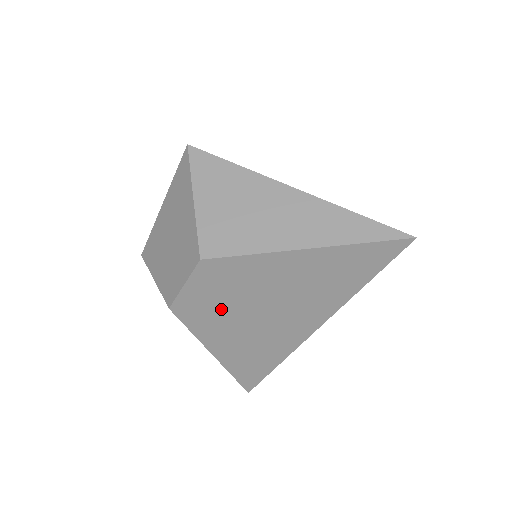
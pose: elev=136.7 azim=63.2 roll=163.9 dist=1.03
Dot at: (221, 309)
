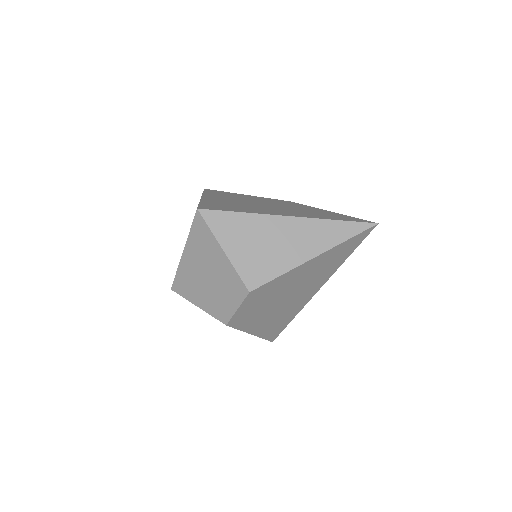
Dot at: (260, 310)
